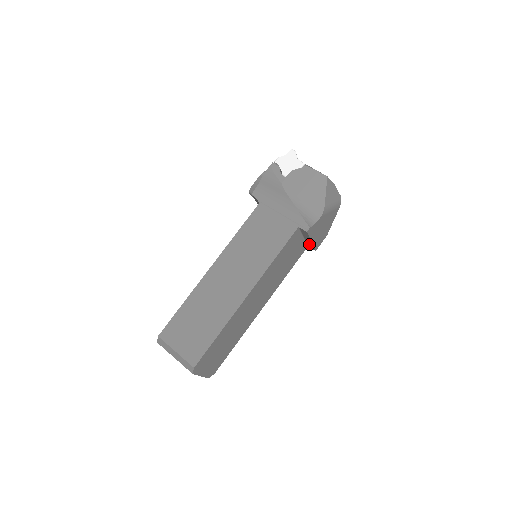
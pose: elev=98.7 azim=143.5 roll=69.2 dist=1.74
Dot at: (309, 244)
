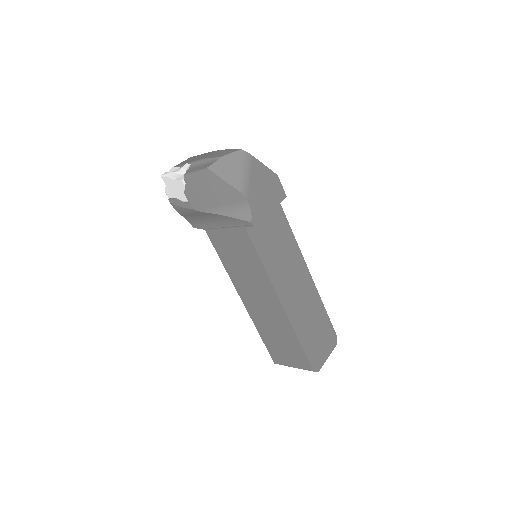
Dot at: occluded
